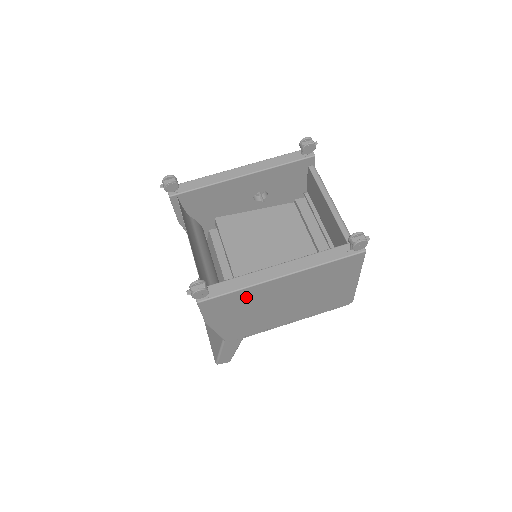
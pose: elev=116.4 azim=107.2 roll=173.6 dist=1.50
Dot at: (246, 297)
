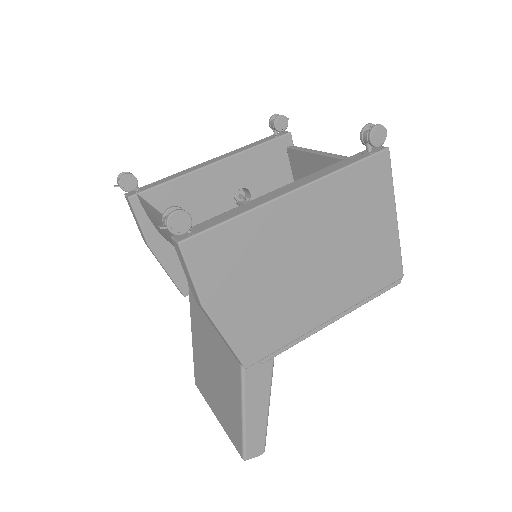
Dot at: (250, 239)
